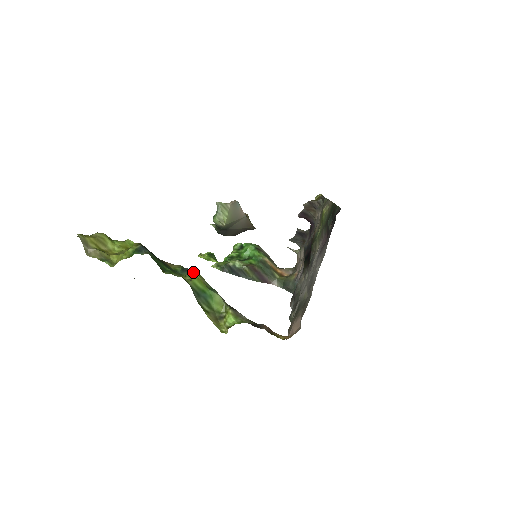
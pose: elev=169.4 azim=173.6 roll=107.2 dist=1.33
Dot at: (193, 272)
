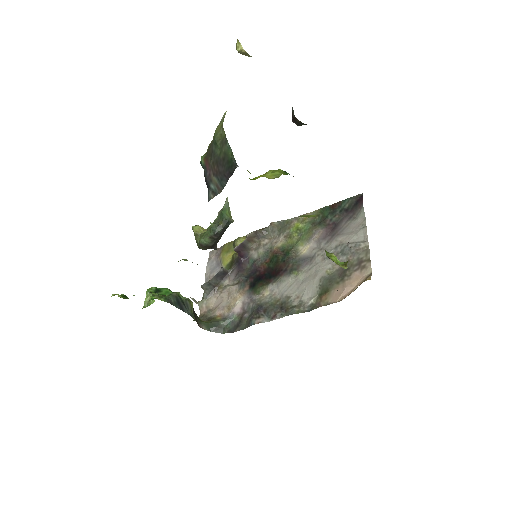
Dot at: (304, 216)
